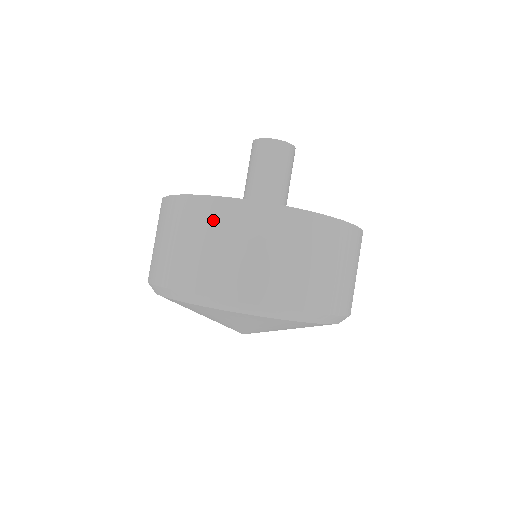
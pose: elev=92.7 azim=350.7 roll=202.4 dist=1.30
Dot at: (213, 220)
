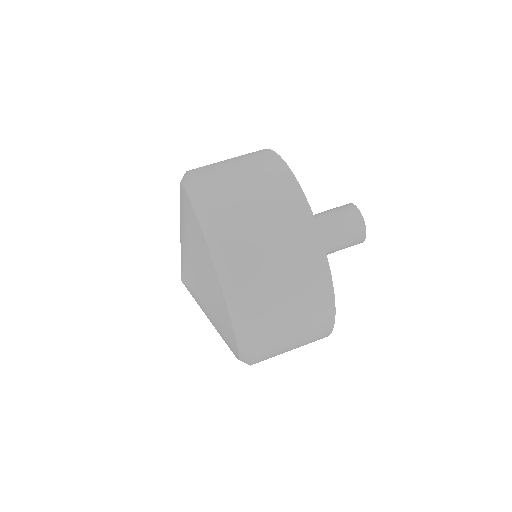
Dot at: (254, 156)
